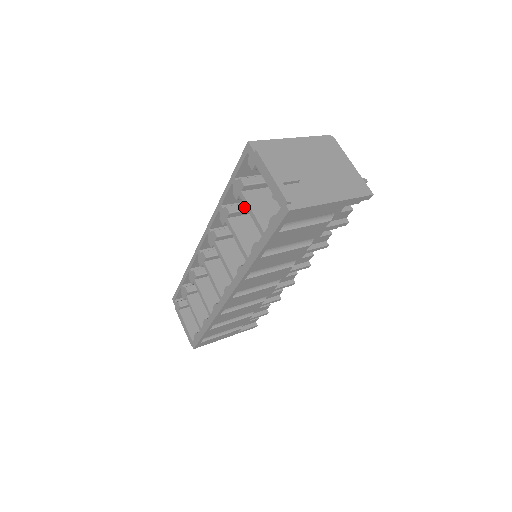
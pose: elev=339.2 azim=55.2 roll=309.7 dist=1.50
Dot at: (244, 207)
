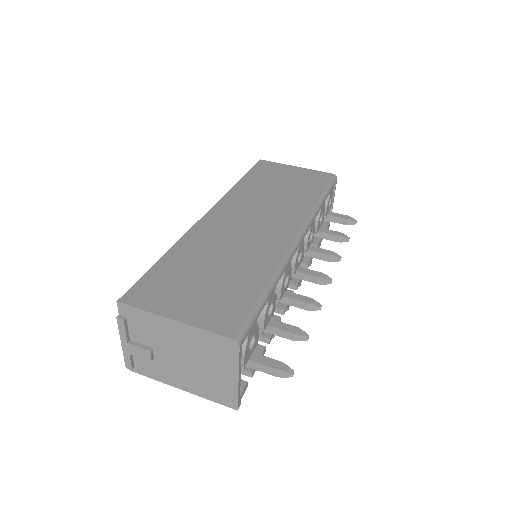
Dot at: occluded
